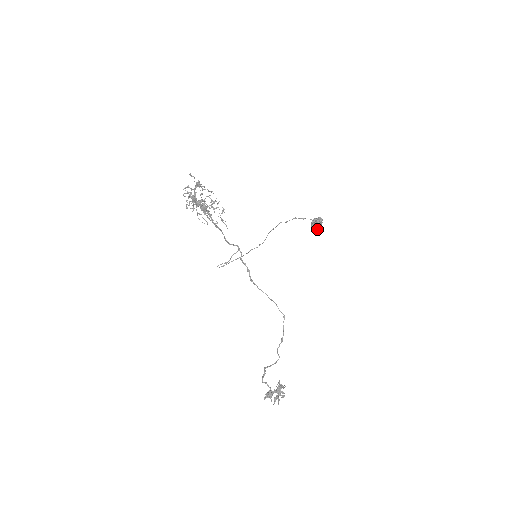
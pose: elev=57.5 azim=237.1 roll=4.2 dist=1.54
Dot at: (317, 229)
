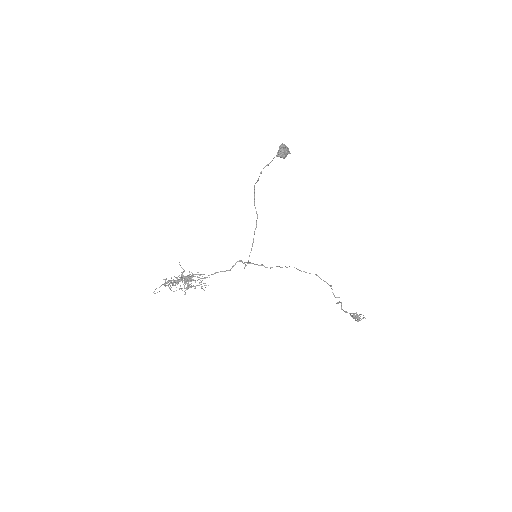
Dot at: occluded
